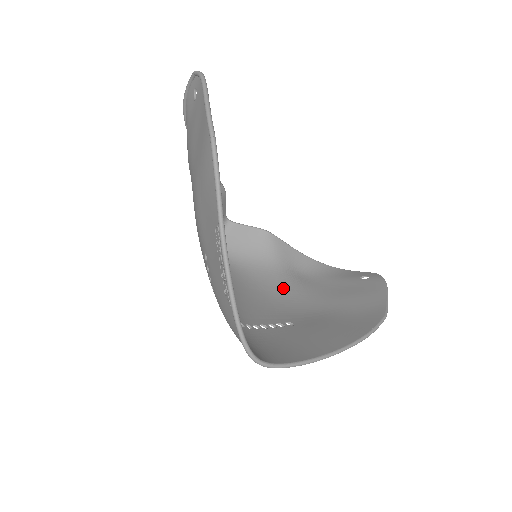
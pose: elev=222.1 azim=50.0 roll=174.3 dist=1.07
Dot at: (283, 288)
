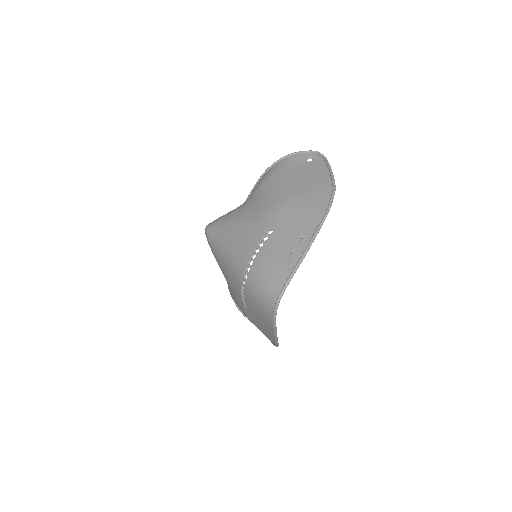
Dot at: occluded
